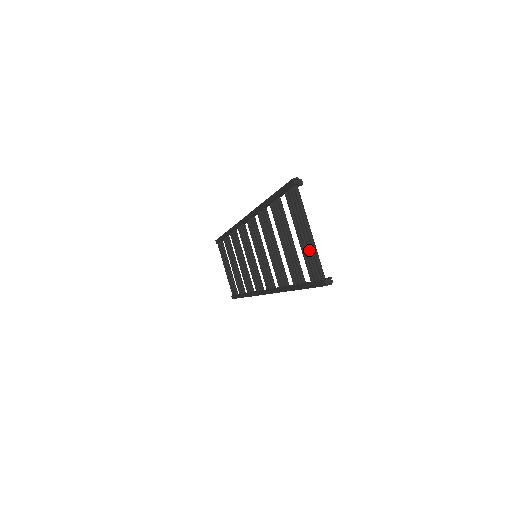
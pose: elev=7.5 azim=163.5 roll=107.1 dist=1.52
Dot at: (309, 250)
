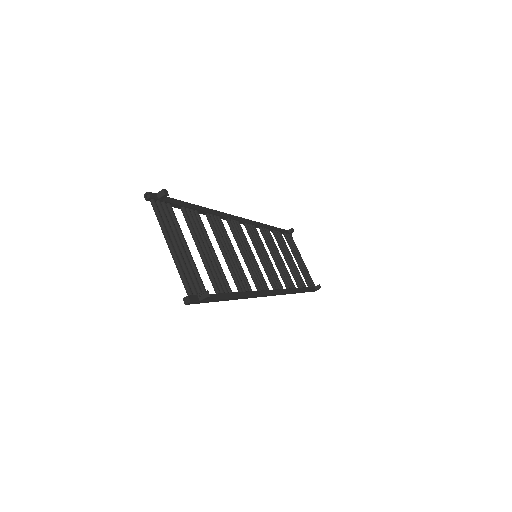
Dot at: occluded
